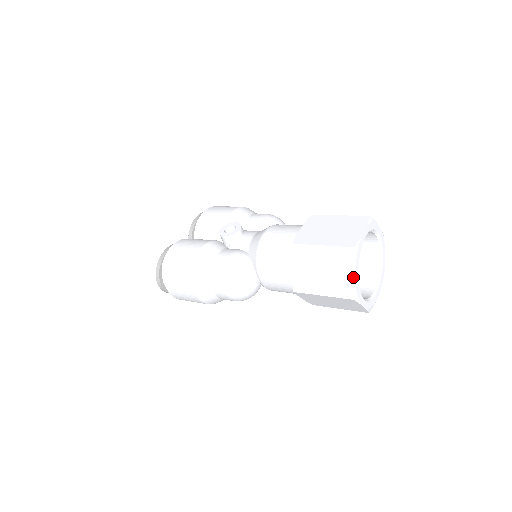
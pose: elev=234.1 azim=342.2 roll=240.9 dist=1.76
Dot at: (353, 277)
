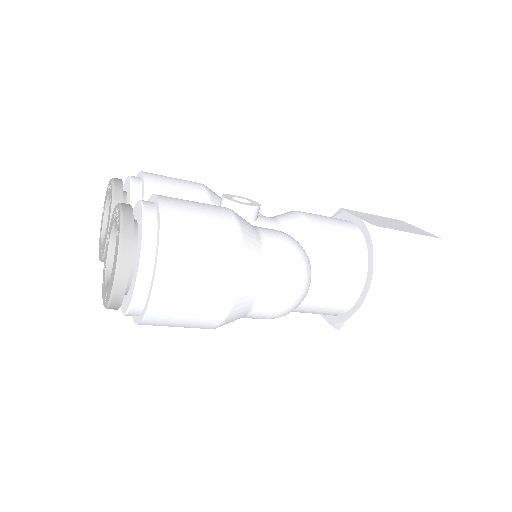
Dot at: (442, 274)
